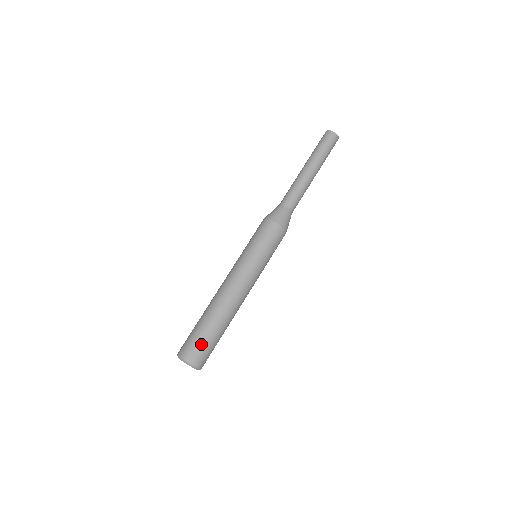
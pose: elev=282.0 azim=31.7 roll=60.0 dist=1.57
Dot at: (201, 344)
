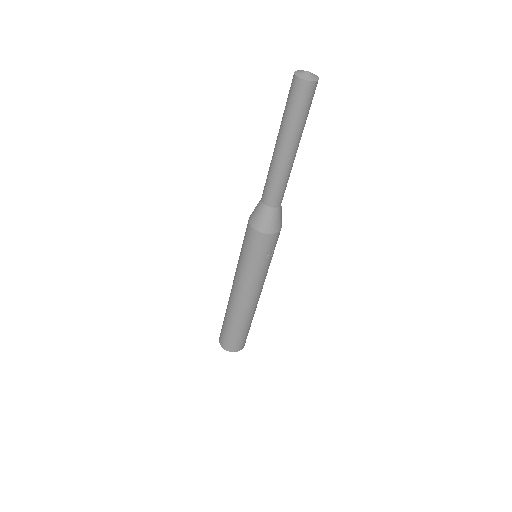
Dot at: (232, 339)
